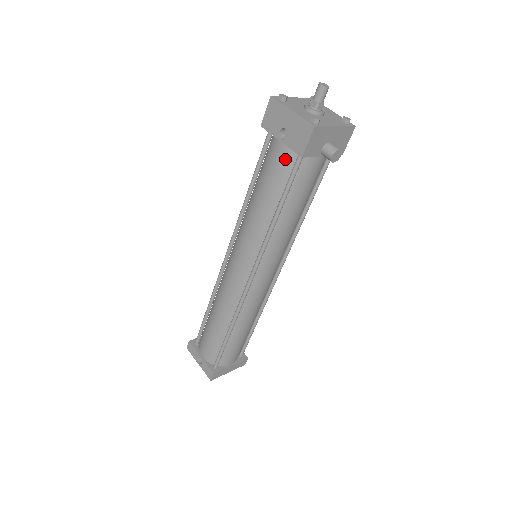
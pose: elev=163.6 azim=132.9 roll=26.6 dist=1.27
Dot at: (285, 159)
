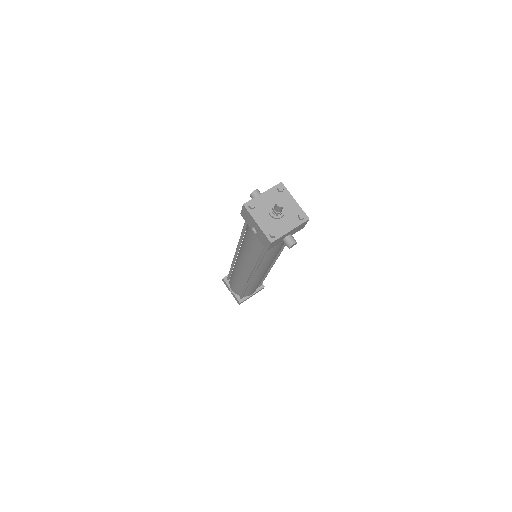
Dot at: (259, 241)
